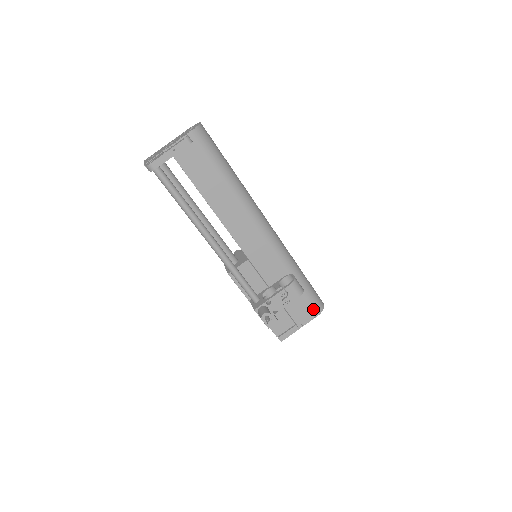
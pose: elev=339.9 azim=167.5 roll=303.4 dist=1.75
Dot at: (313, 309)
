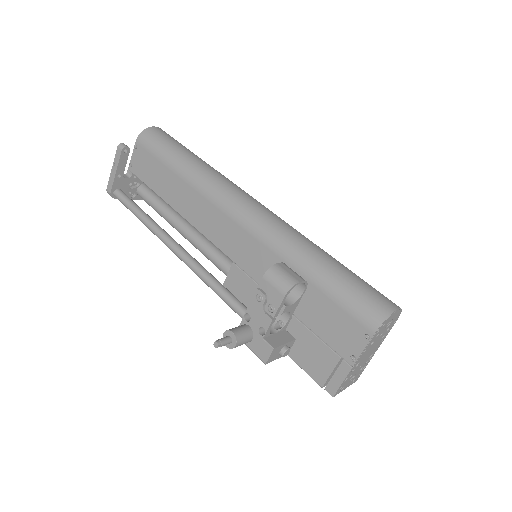
Dot at: (359, 321)
